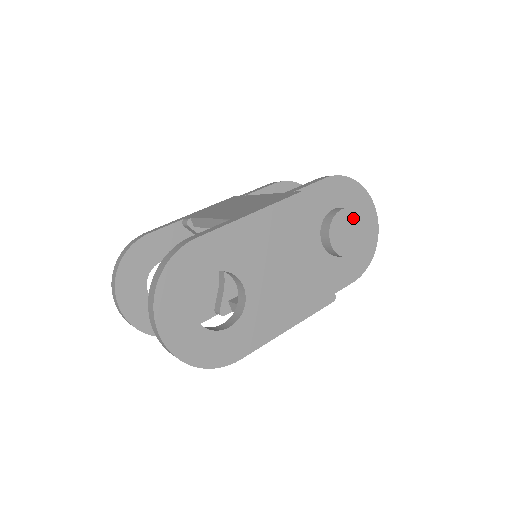
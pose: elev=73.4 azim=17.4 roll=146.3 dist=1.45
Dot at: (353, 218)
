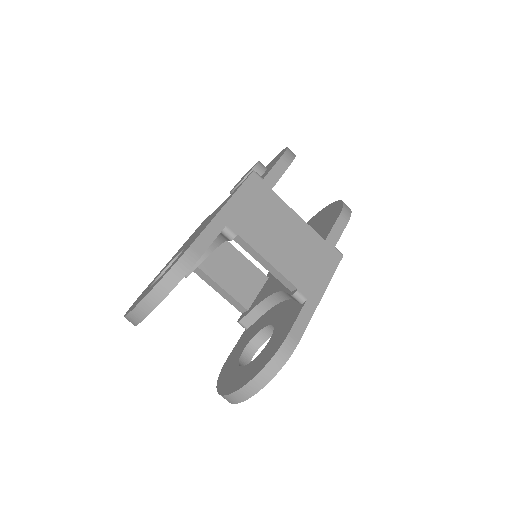
Dot at: occluded
